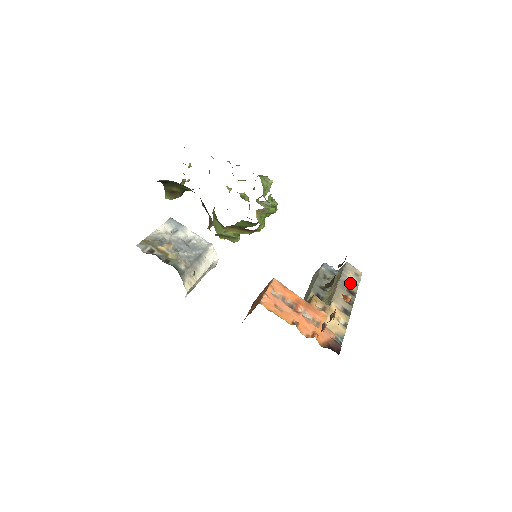
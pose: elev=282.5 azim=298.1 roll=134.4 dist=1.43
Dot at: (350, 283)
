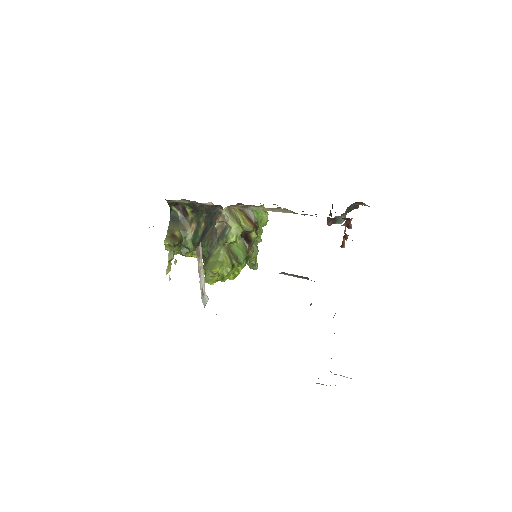
Dot at: occluded
